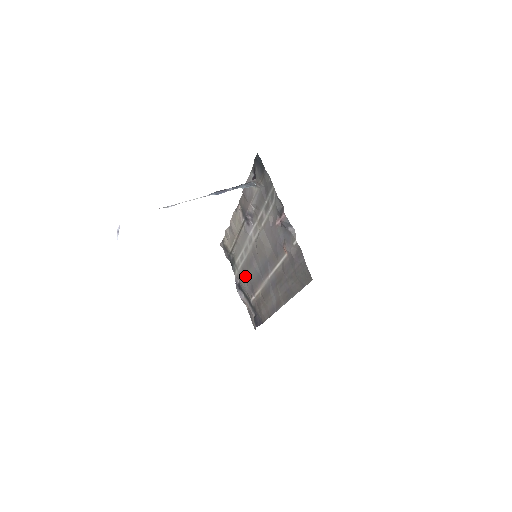
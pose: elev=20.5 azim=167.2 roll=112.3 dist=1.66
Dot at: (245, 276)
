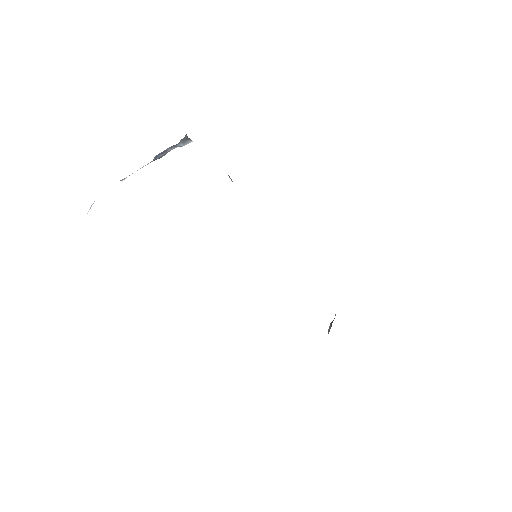
Dot at: occluded
